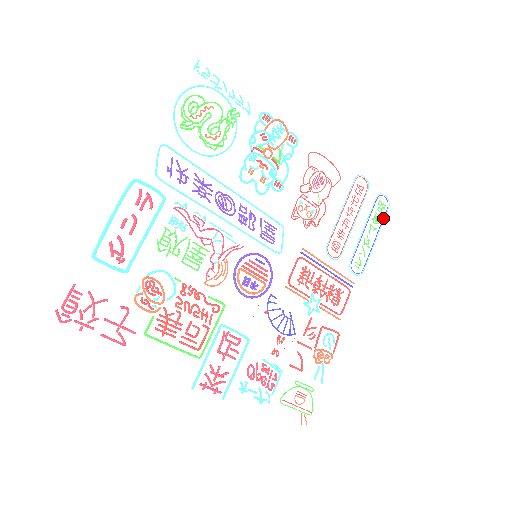
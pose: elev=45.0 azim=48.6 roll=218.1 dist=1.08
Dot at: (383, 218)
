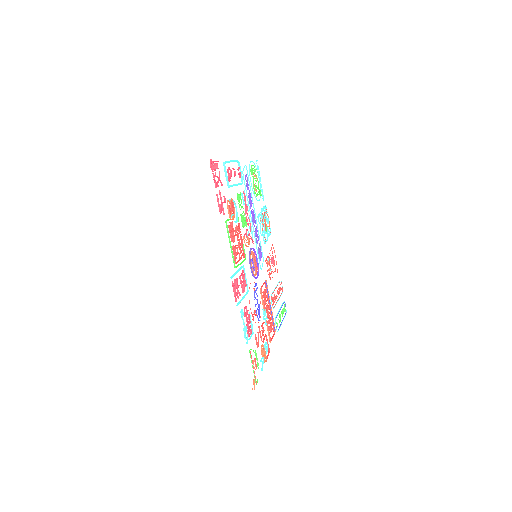
Dot at: (285, 315)
